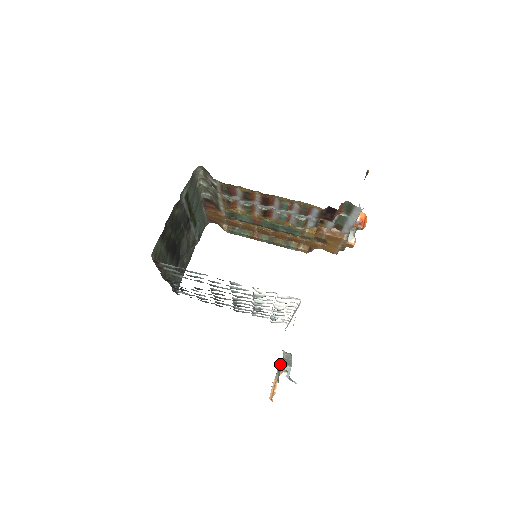
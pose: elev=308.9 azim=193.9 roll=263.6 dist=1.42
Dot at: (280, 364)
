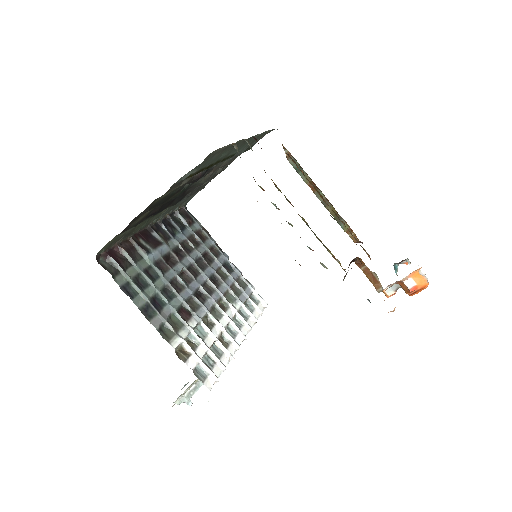
Dot at: occluded
